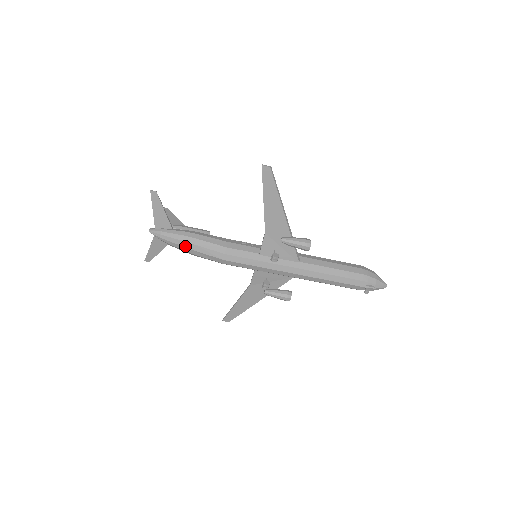
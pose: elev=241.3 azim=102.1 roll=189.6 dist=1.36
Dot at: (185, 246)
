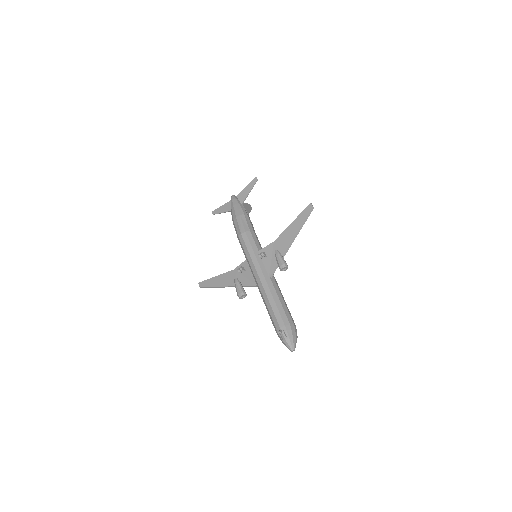
Dot at: (236, 212)
